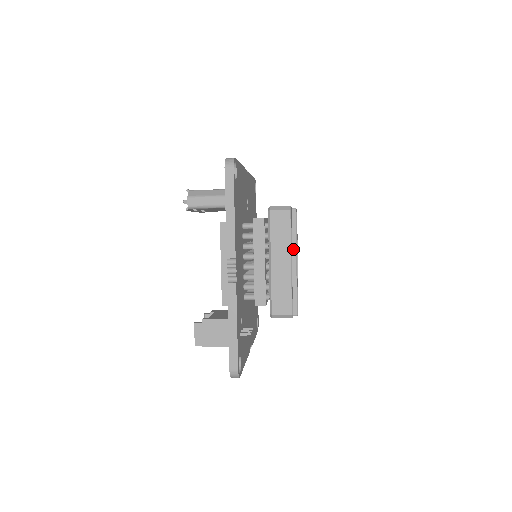
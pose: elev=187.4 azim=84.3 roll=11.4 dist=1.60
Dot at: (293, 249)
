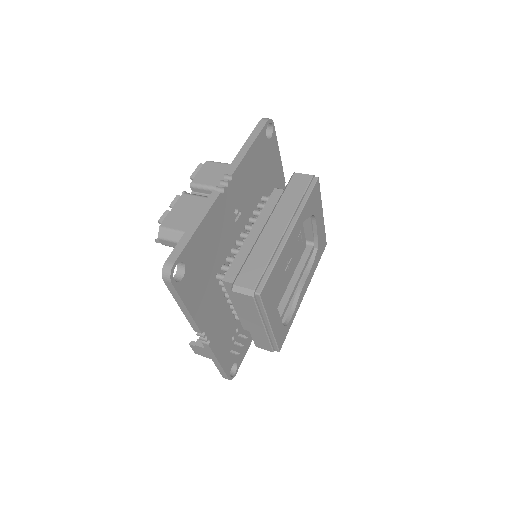
Dot at: (264, 318)
